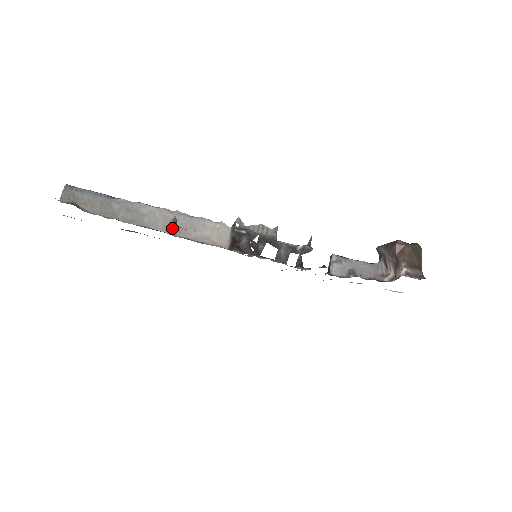
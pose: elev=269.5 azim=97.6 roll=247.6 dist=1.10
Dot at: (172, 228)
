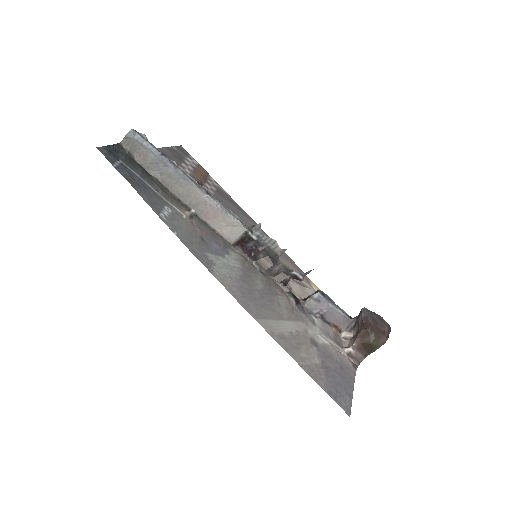
Dot at: (197, 207)
